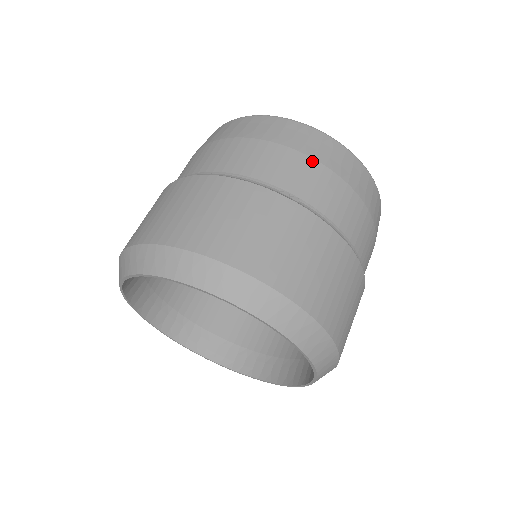
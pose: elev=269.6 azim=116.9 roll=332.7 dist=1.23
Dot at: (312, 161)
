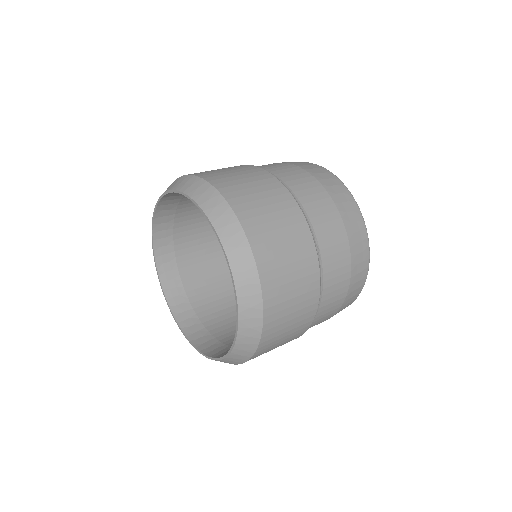
Dot at: (348, 246)
